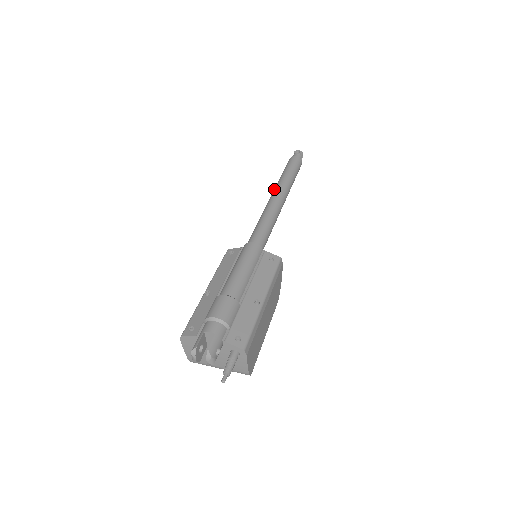
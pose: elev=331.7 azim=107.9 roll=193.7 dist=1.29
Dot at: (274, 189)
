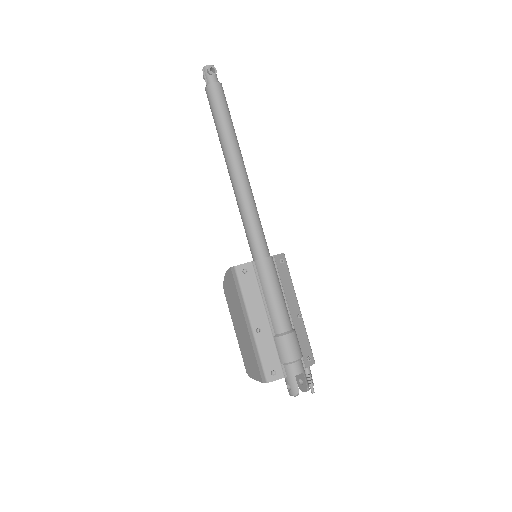
Dot at: (229, 157)
